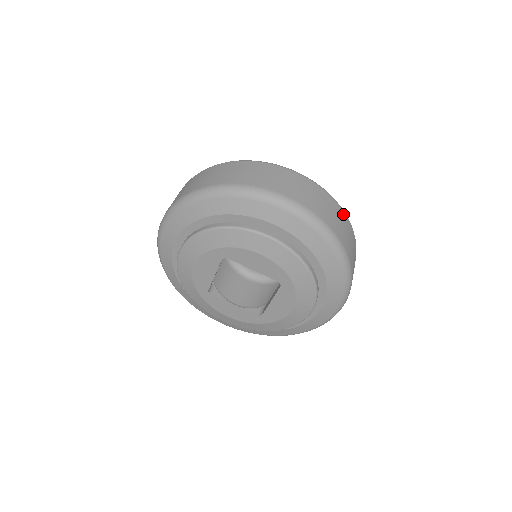
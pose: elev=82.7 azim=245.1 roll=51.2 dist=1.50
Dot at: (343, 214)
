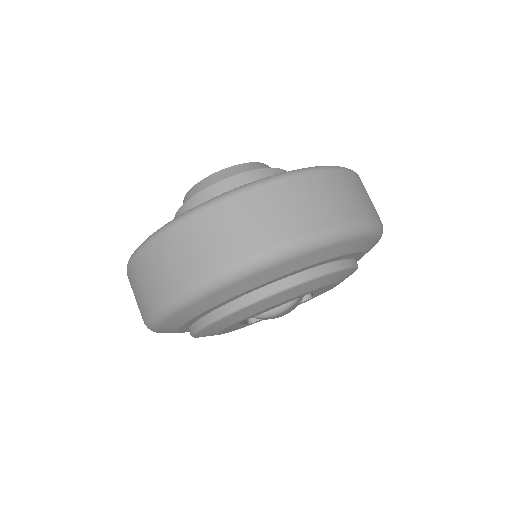
Dot at: (310, 178)
